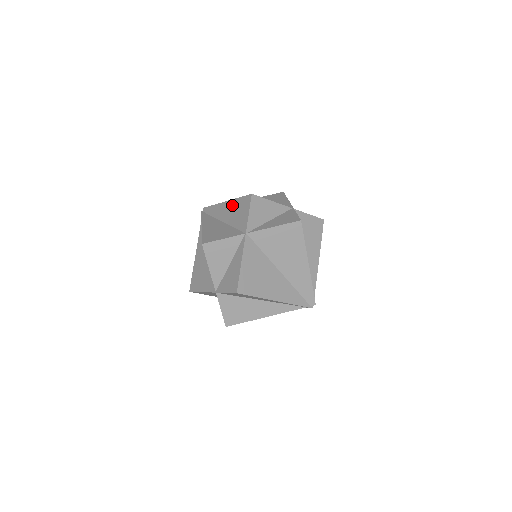
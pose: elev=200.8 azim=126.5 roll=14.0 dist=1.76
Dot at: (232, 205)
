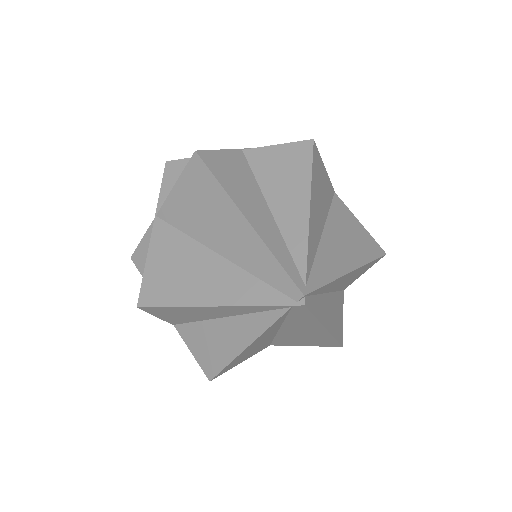
Dot at: occluded
